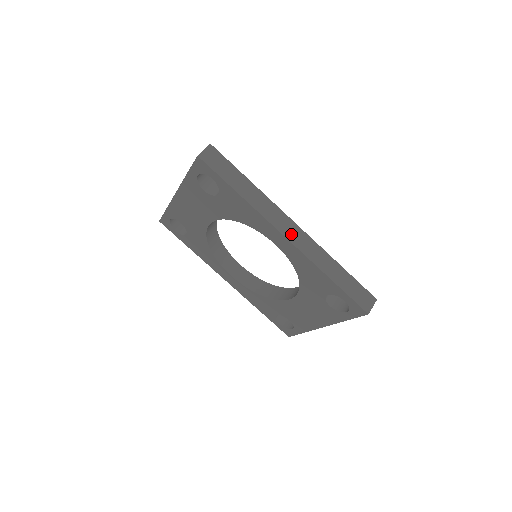
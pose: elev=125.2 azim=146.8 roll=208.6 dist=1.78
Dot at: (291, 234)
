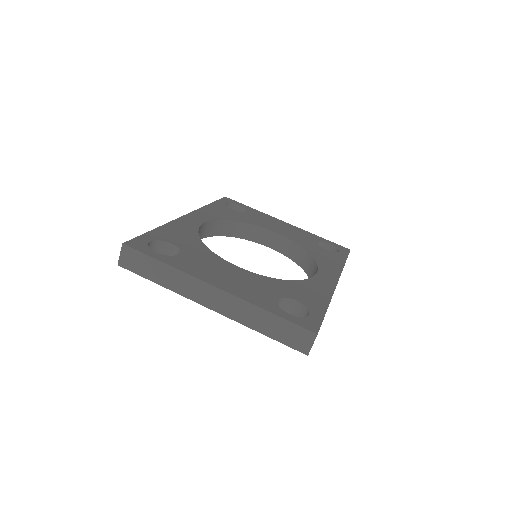
Dot at: occluded
